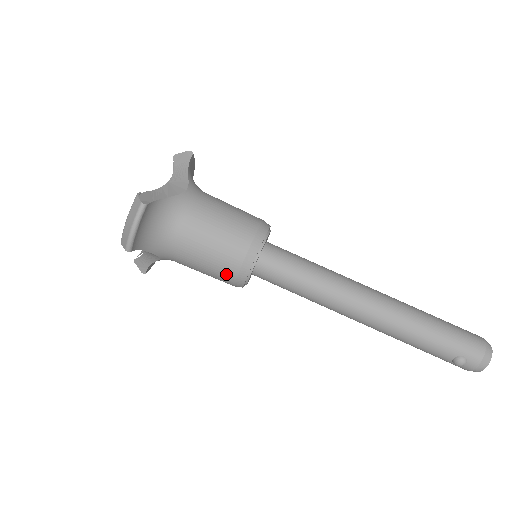
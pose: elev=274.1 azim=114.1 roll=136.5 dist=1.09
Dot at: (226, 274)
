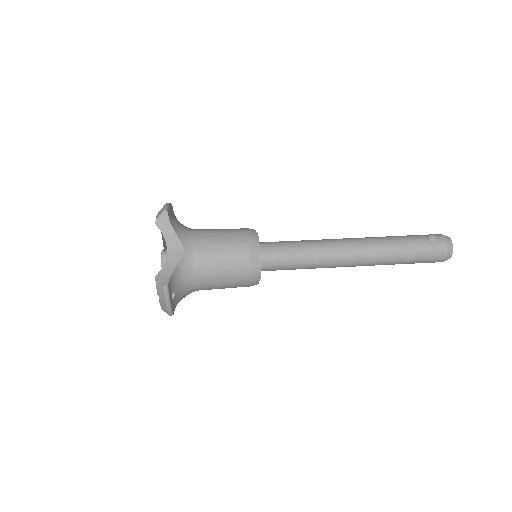
Dot at: (241, 237)
